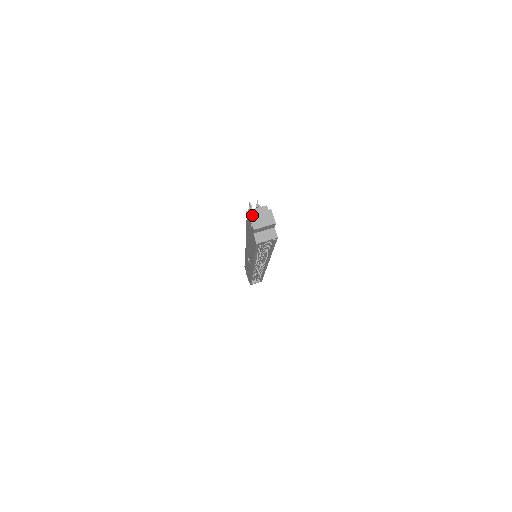
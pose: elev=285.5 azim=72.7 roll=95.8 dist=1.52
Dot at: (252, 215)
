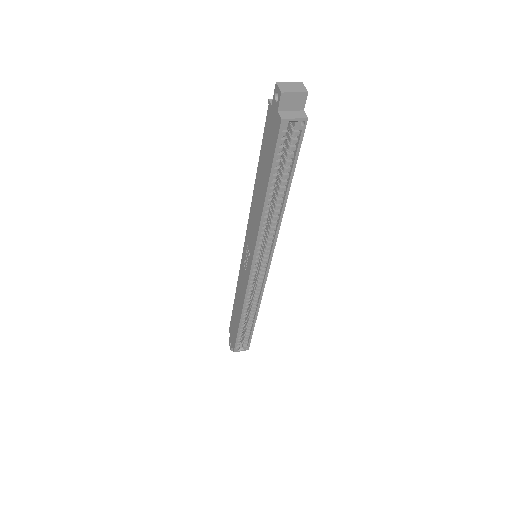
Dot at: (279, 82)
